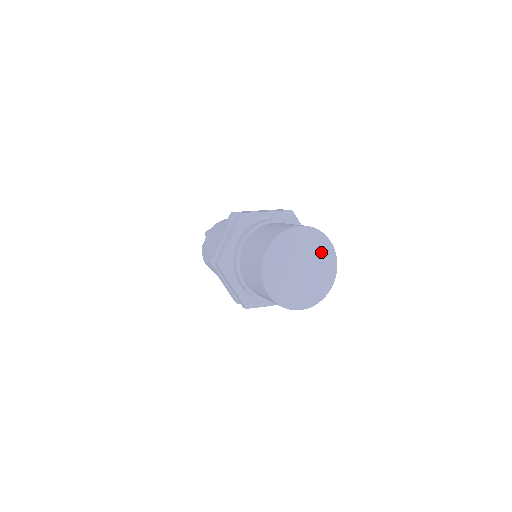
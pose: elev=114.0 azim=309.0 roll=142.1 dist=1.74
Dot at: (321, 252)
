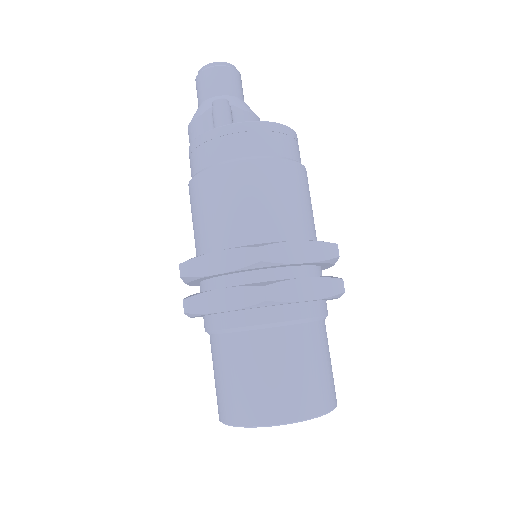
Dot at: occluded
